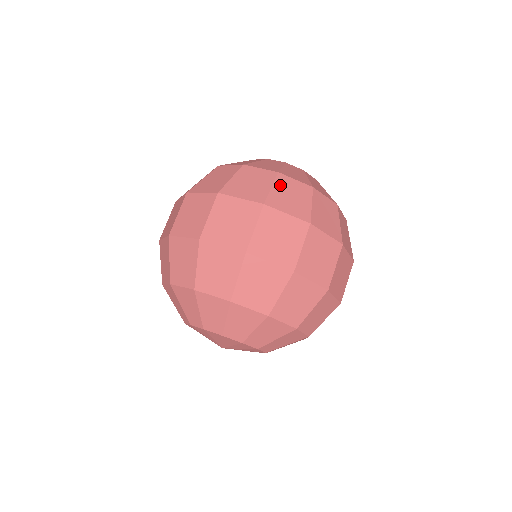
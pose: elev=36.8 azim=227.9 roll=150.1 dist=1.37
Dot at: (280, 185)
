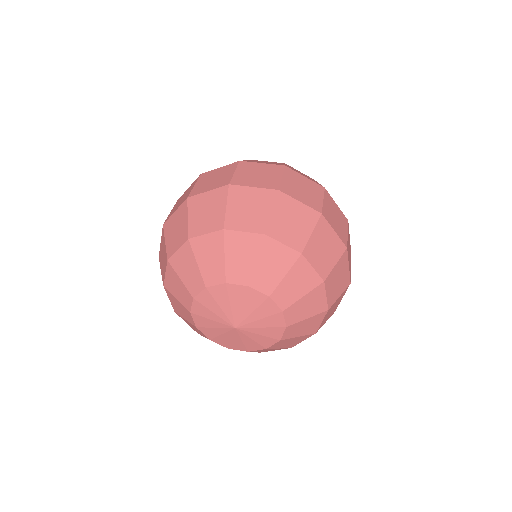
Dot at: occluded
